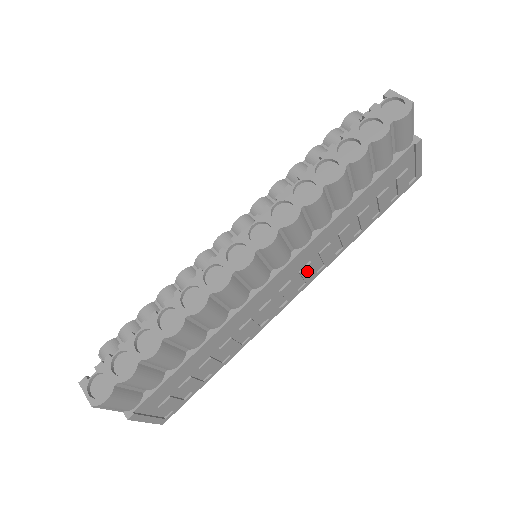
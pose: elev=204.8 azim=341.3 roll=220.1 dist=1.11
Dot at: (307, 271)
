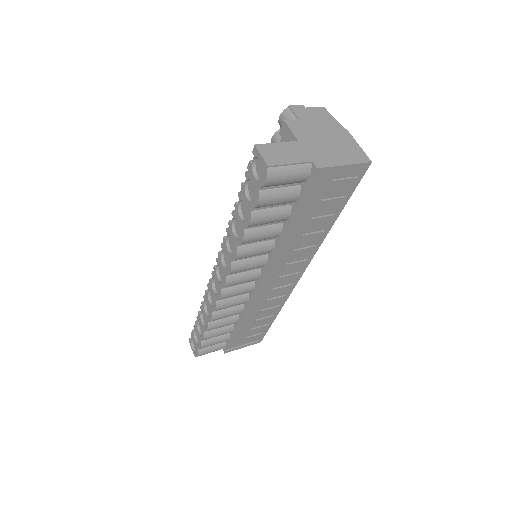
Dot at: (291, 267)
